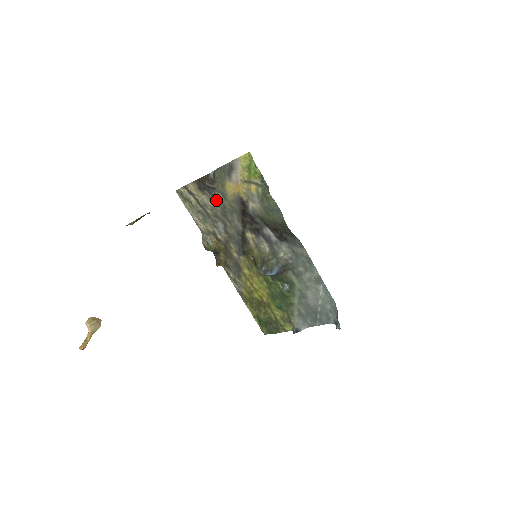
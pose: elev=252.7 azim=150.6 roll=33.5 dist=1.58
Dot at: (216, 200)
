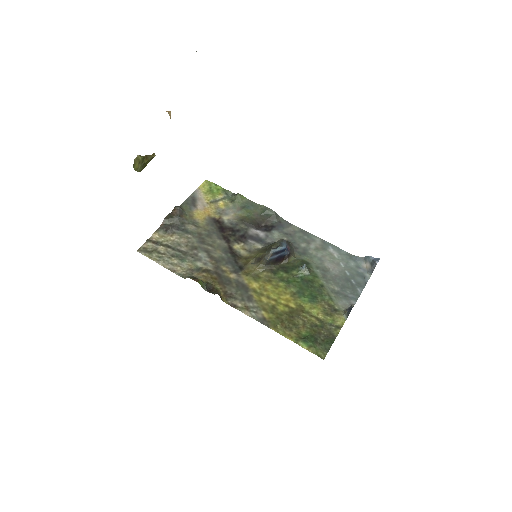
Dot at: (188, 233)
